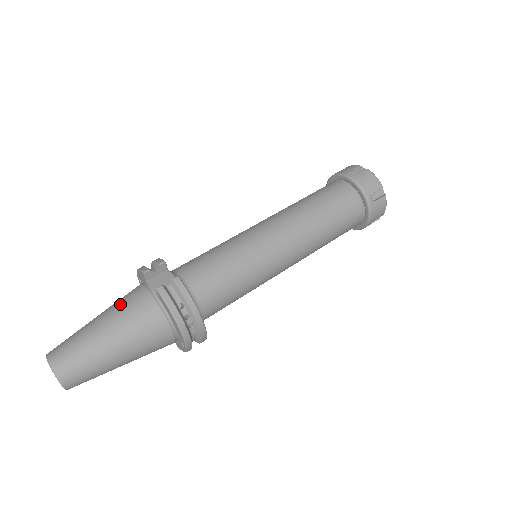
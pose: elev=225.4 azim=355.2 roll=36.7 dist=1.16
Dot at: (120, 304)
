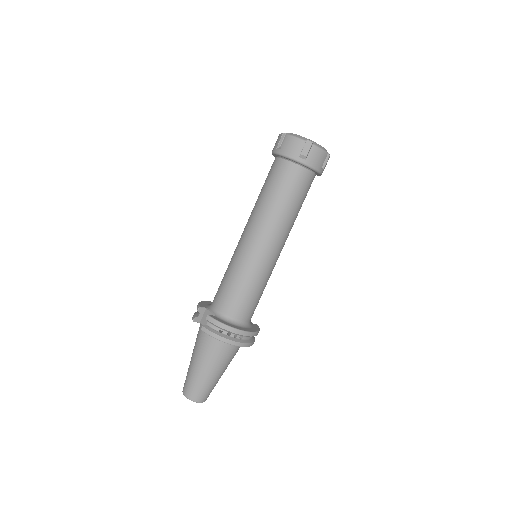
Dot at: (195, 345)
